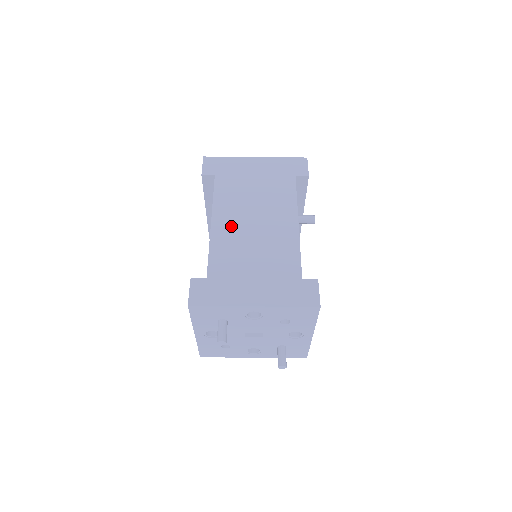
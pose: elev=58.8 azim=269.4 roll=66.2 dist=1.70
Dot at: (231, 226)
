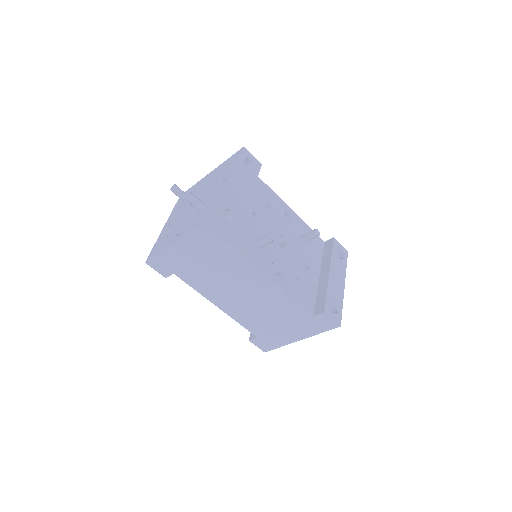
Dot at: (232, 304)
